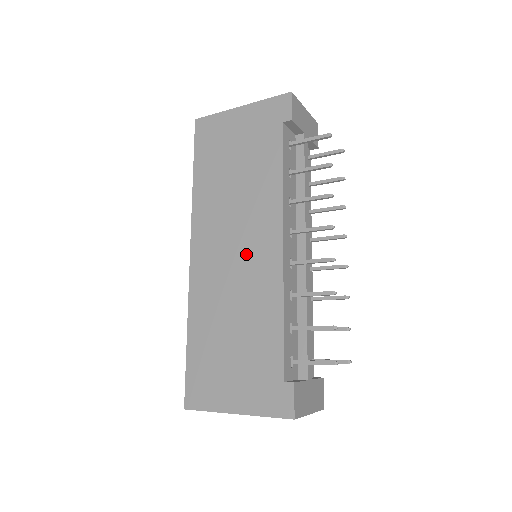
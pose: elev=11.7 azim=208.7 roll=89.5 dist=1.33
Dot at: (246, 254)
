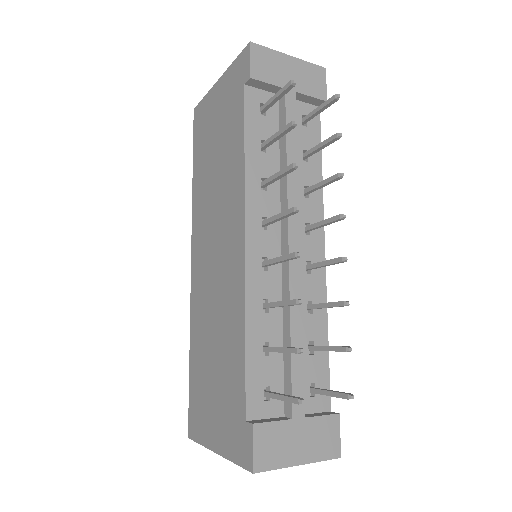
Dot at: (221, 257)
